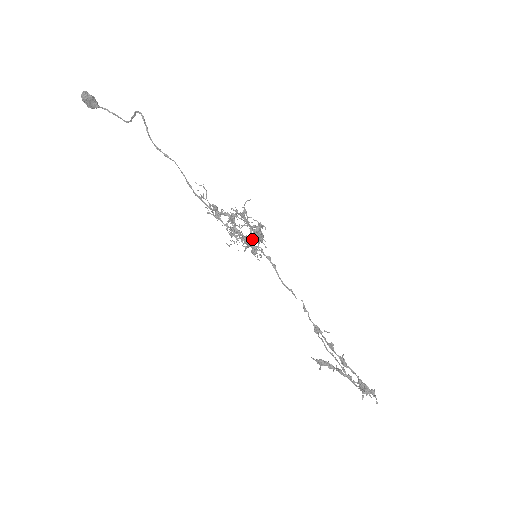
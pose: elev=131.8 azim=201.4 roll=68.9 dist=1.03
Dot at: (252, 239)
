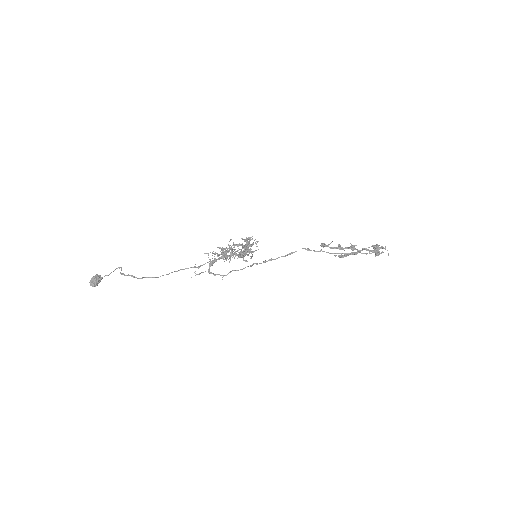
Dot at: (245, 255)
